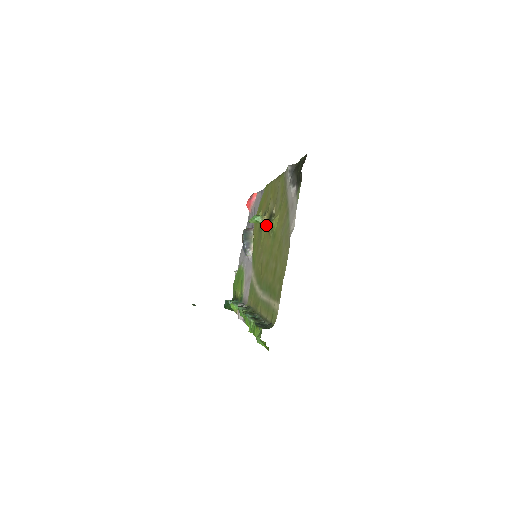
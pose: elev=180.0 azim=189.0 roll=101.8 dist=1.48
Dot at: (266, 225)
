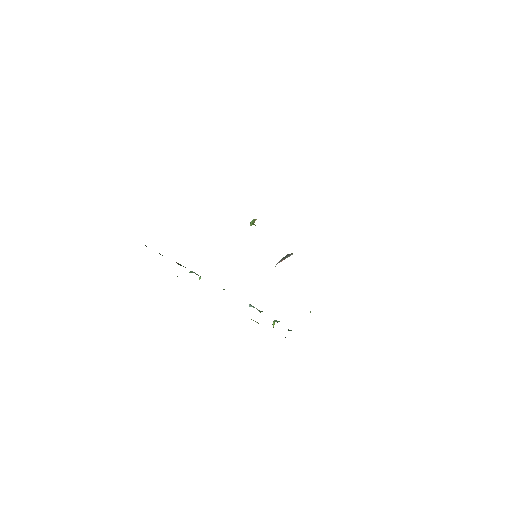
Dot at: occluded
